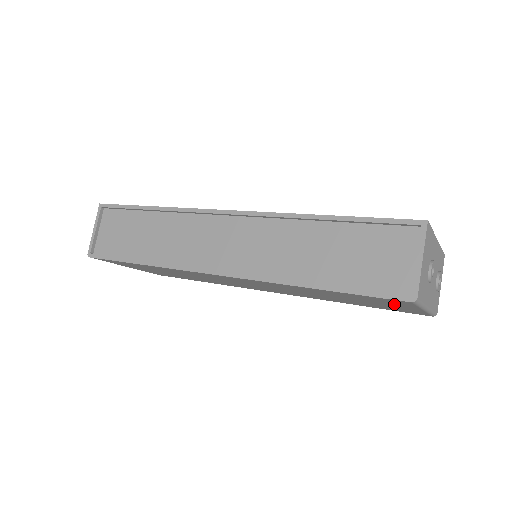
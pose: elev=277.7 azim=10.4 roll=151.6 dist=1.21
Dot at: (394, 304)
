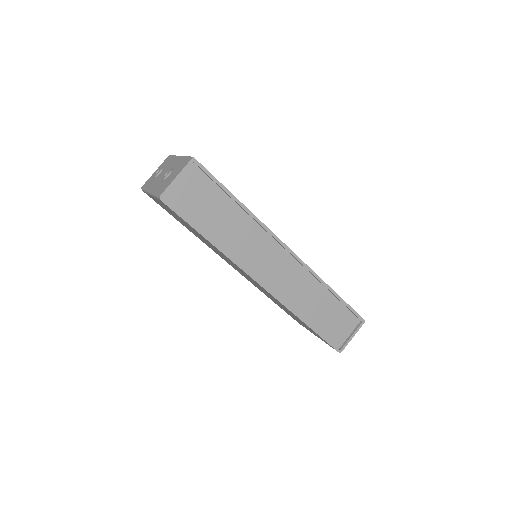
Dot at: (316, 335)
